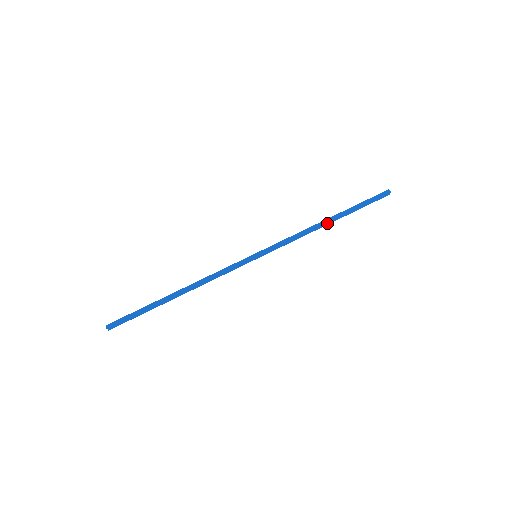
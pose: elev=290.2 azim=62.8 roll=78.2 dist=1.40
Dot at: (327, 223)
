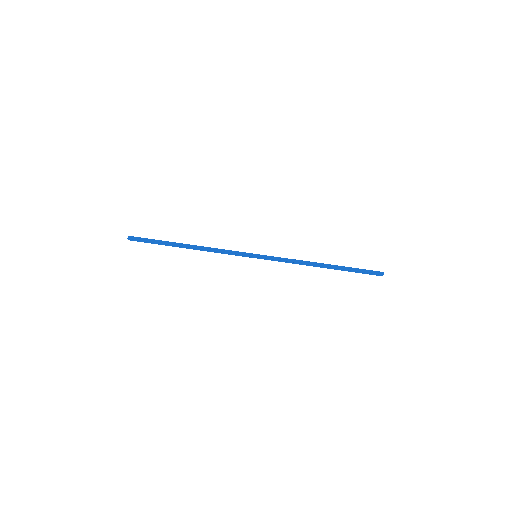
Dot at: (322, 266)
